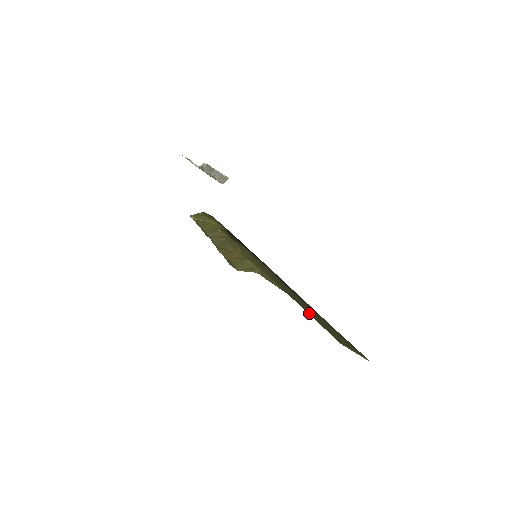
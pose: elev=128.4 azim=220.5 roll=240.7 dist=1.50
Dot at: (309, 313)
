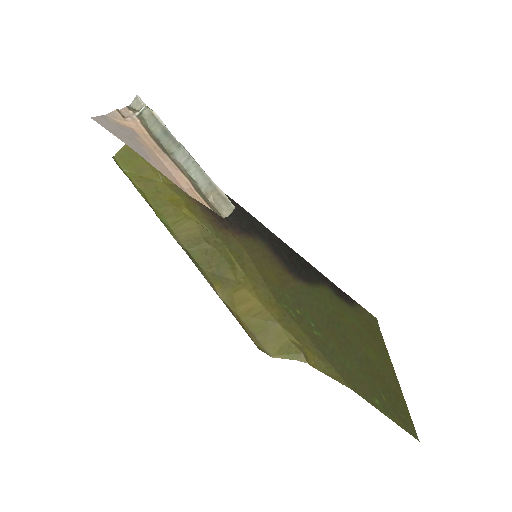
Dot at: (371, 394)
